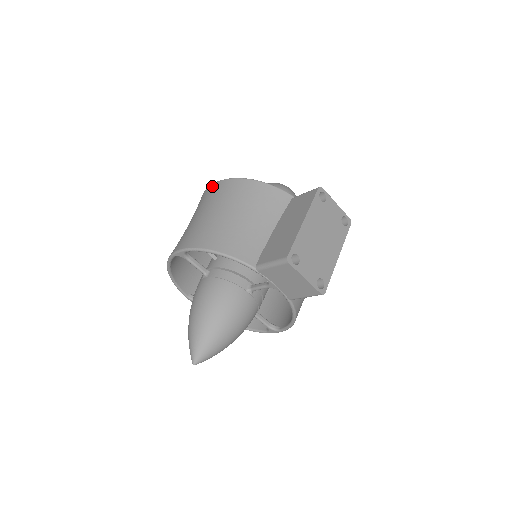
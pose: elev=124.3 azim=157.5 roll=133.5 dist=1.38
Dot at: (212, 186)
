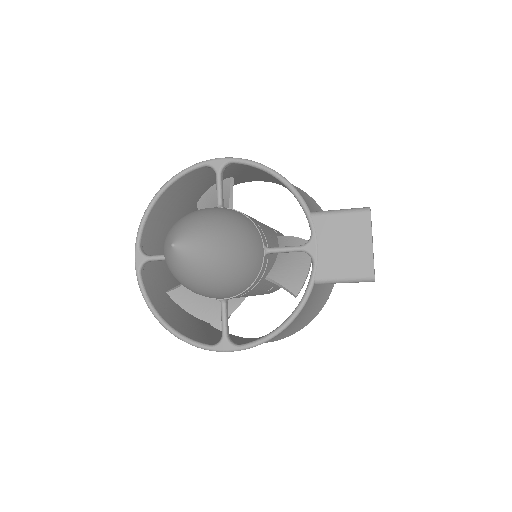
Dot at: occluded
